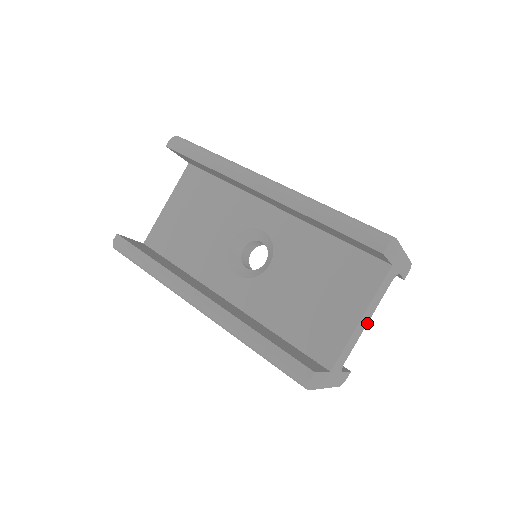
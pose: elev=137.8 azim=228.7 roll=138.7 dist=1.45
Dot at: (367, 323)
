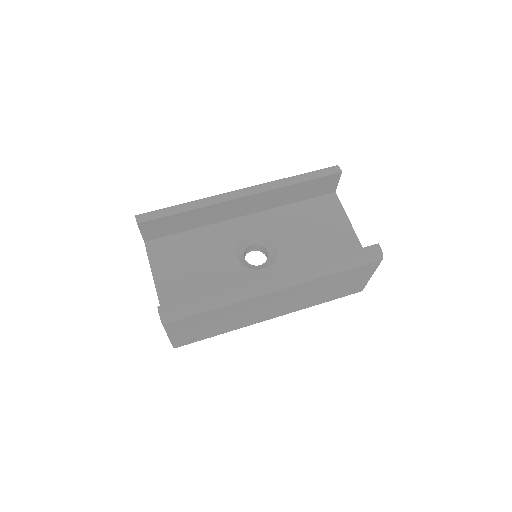
Dot at: occluded
